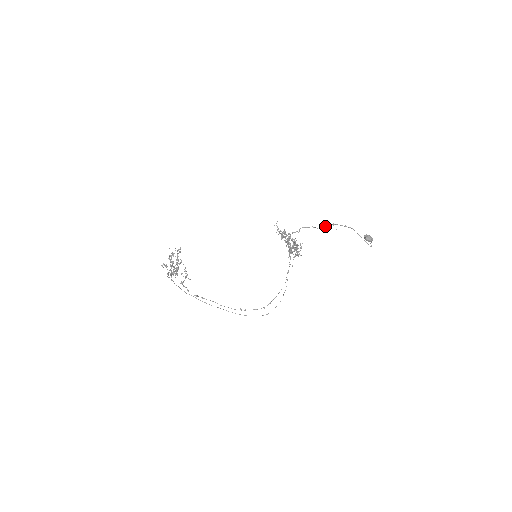
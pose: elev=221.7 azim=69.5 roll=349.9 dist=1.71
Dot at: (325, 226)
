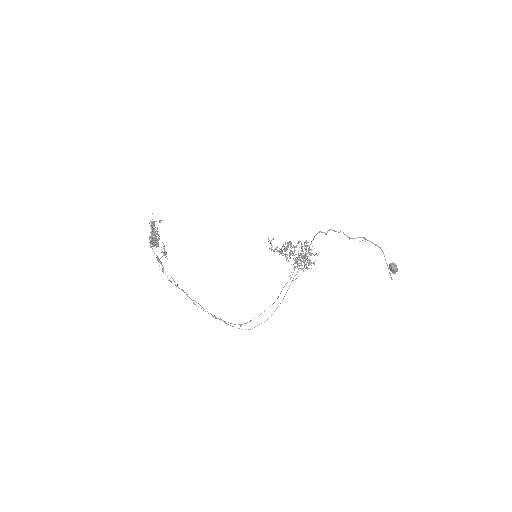
Dot at: occluded
